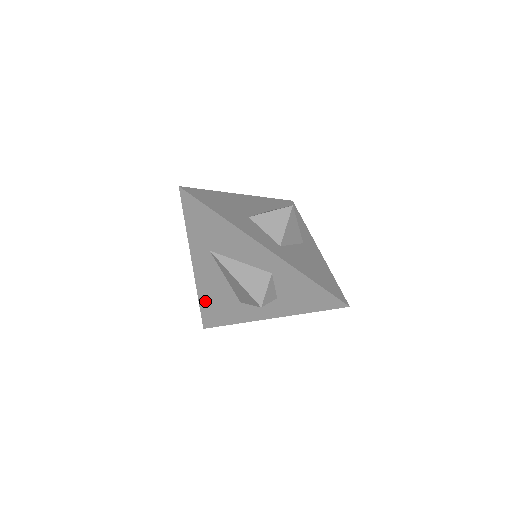
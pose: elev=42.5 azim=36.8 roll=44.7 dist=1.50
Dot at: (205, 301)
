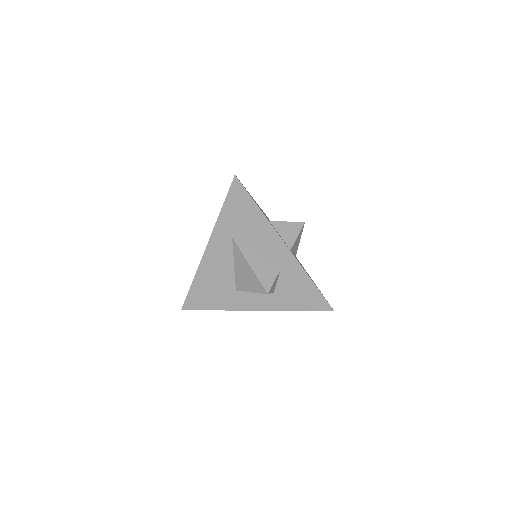
Dot at: (199, 283)
